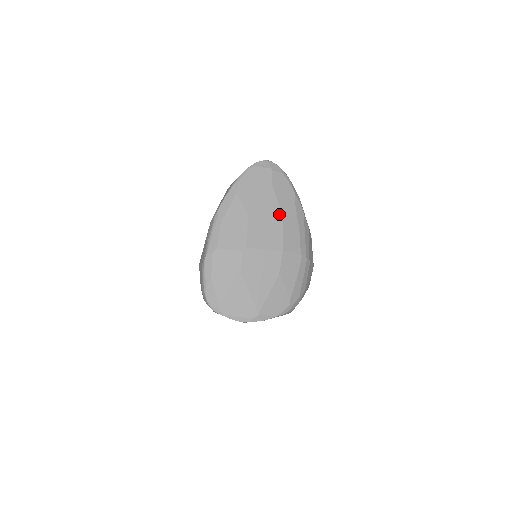
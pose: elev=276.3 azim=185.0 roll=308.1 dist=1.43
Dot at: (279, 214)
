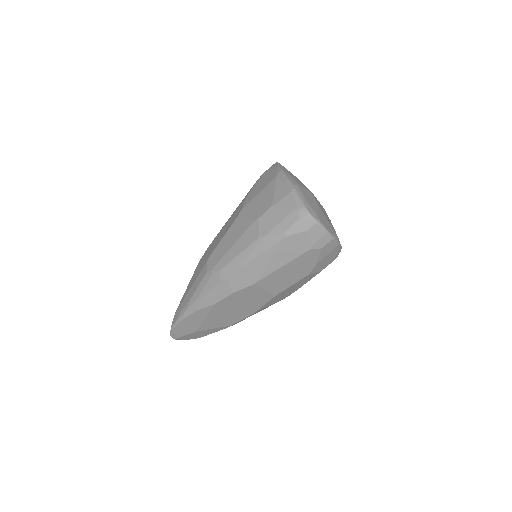
Dot at: occluded
